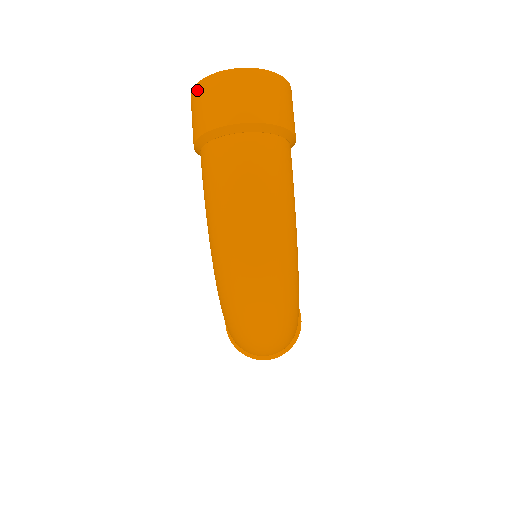
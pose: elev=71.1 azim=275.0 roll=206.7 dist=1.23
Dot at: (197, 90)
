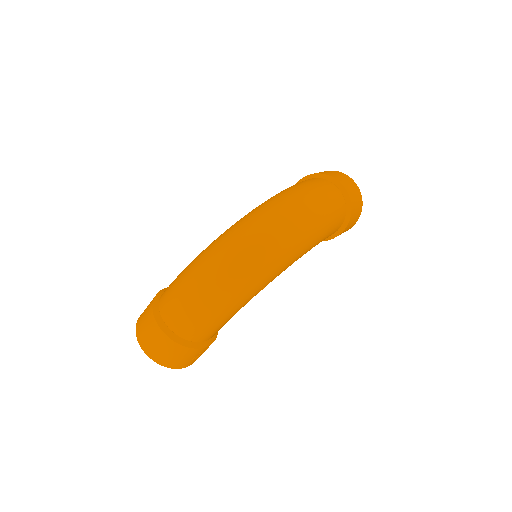
Dot at: occluded
